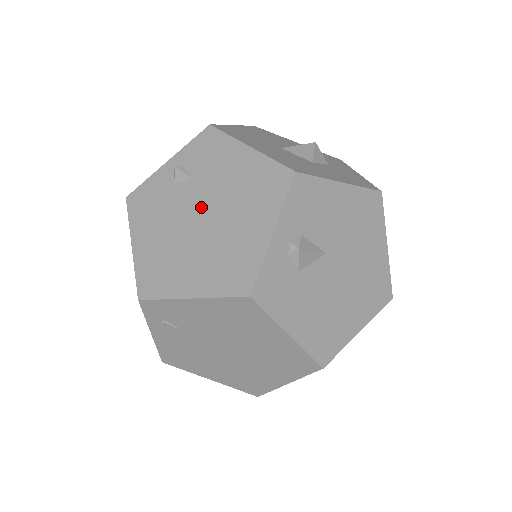
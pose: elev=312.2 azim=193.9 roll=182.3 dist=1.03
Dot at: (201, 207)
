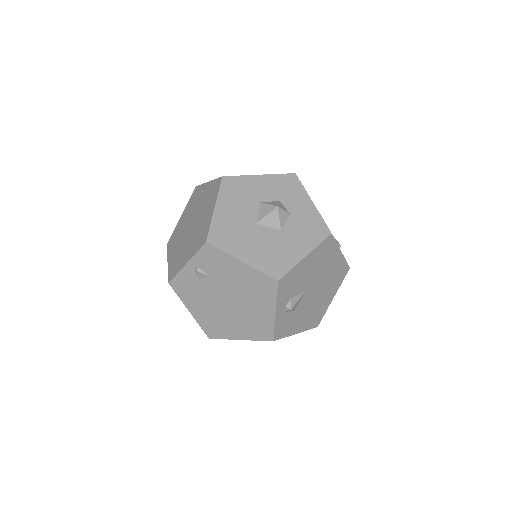
Dot at: (224, 295)
